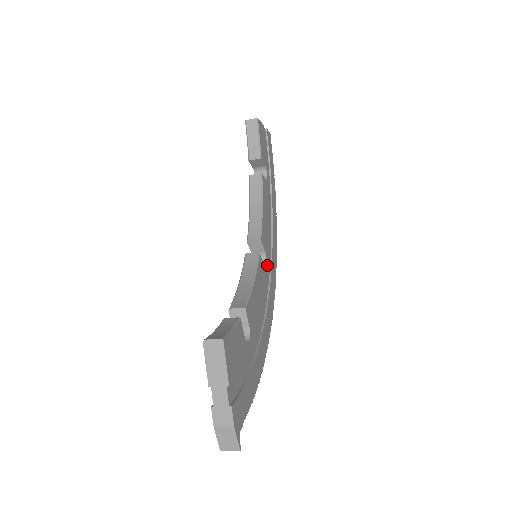
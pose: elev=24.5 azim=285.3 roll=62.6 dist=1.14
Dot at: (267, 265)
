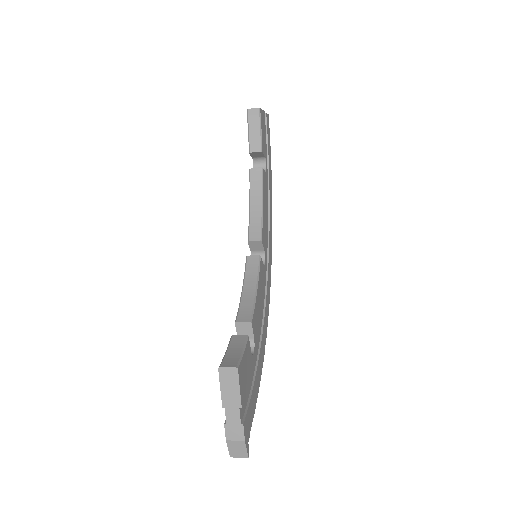
Dot at: (265, 263)
